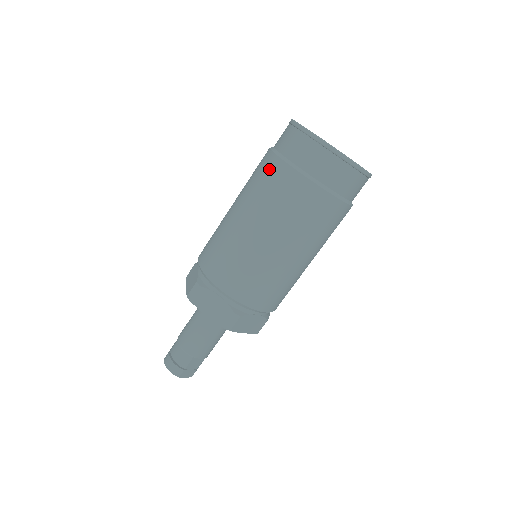
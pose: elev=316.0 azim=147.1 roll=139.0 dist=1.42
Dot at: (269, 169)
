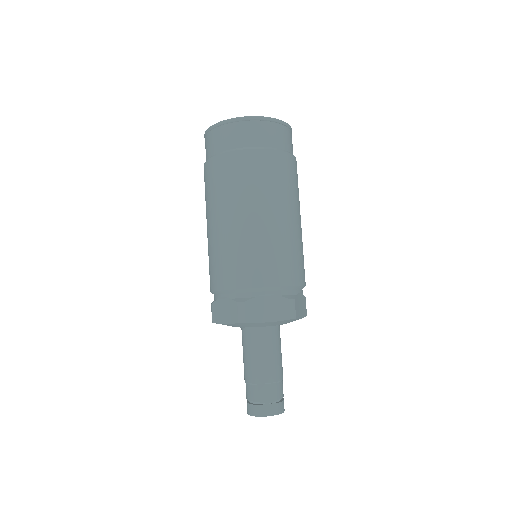
Dot at: (204, 180)
